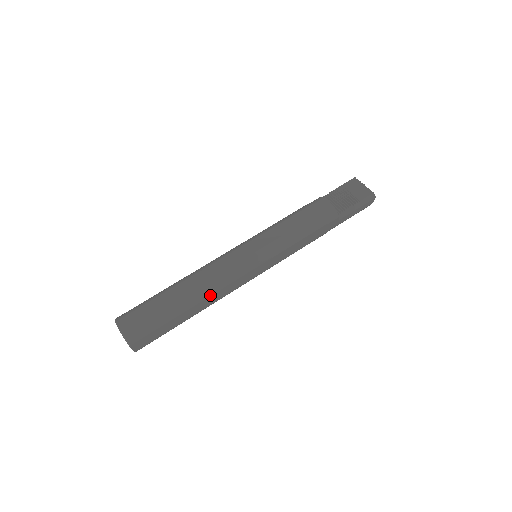
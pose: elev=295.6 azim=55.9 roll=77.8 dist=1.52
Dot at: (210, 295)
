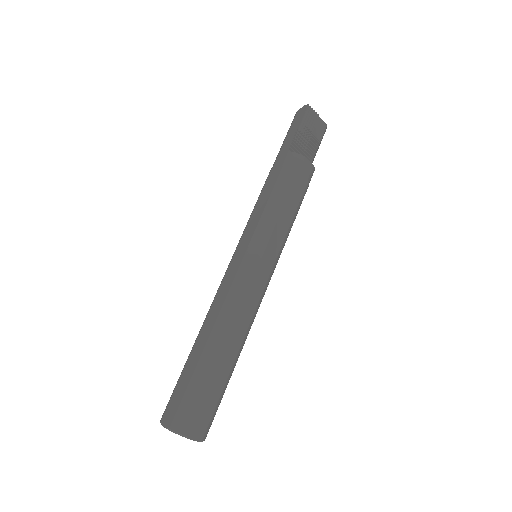
Dot at: occluded
